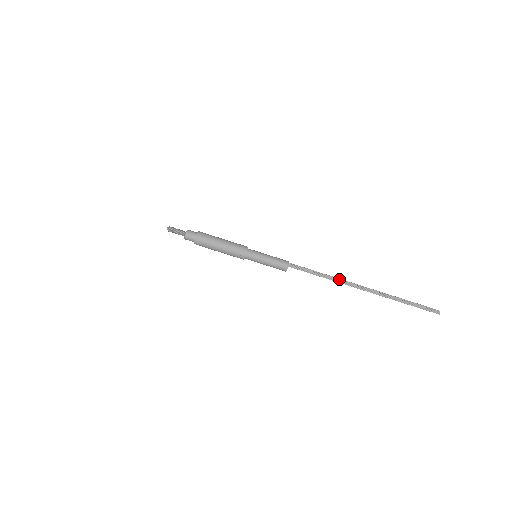
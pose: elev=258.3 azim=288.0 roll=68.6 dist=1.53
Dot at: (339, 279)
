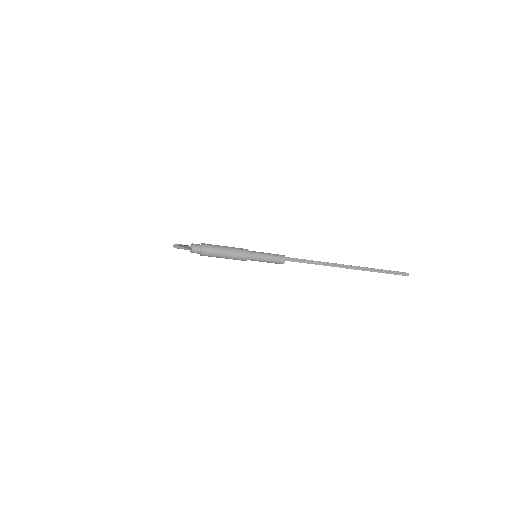
Dot at: (328, 263)
